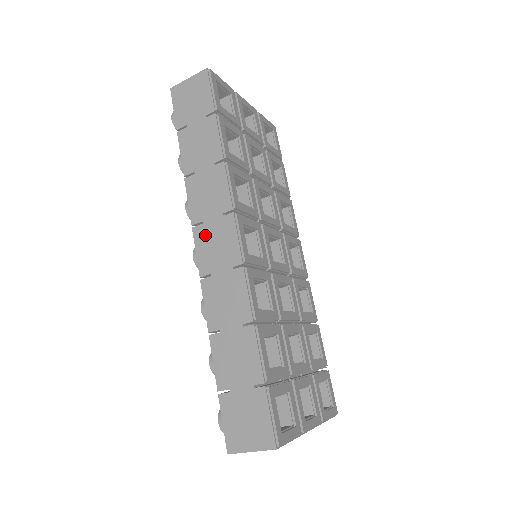
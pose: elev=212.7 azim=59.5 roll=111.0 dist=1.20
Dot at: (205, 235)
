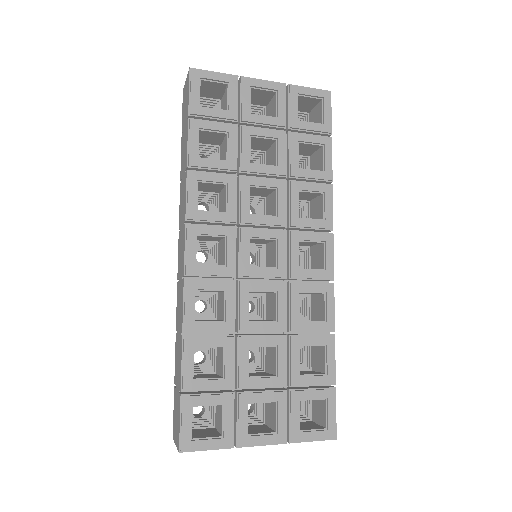
Dot at: (180, 241)
